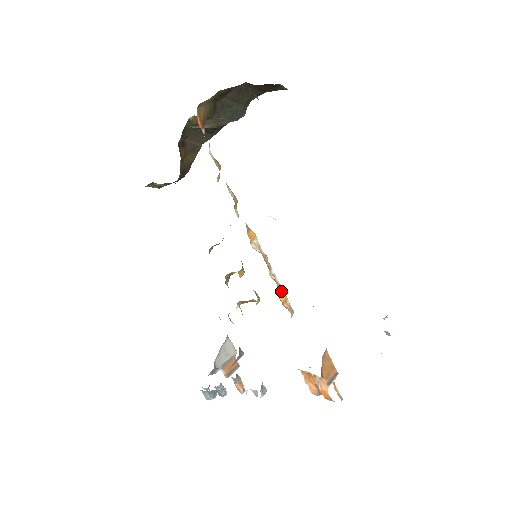
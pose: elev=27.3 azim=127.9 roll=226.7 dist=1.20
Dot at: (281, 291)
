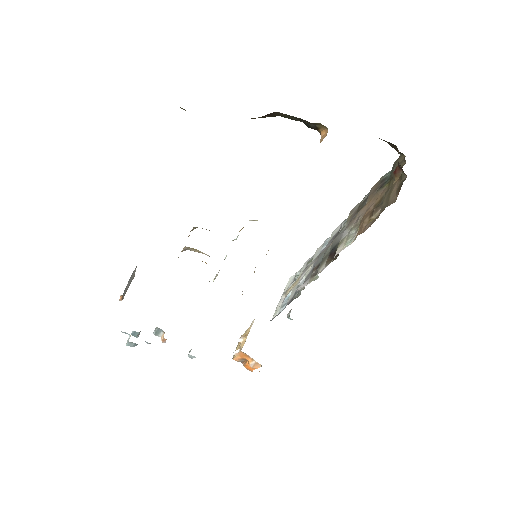
Dot at: occluded
